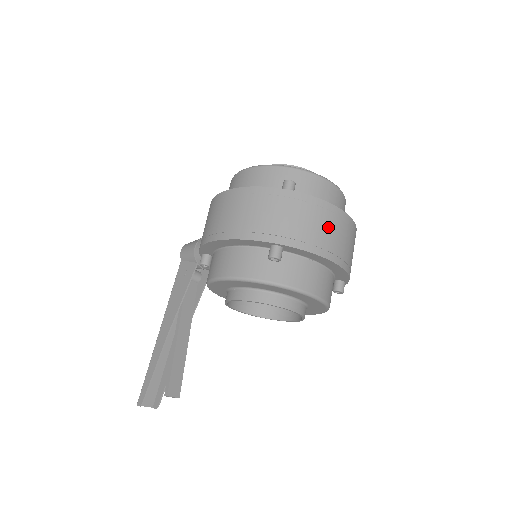
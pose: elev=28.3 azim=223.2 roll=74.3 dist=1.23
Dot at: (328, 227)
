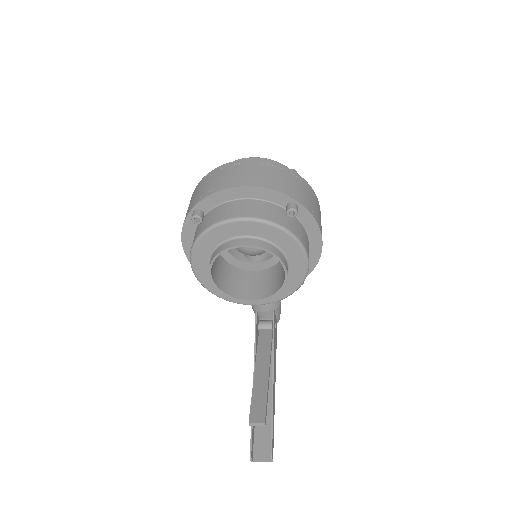
Dot at: (227, 174)
